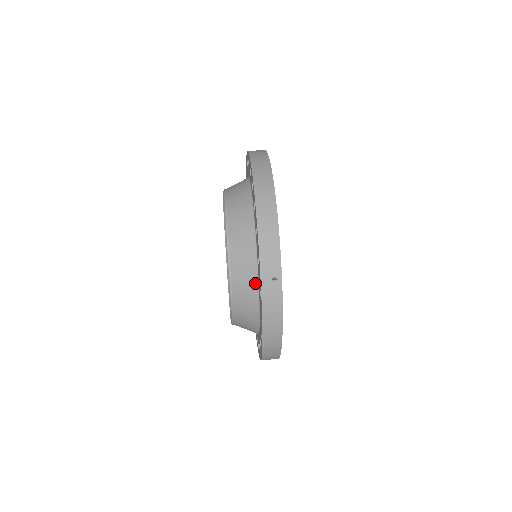
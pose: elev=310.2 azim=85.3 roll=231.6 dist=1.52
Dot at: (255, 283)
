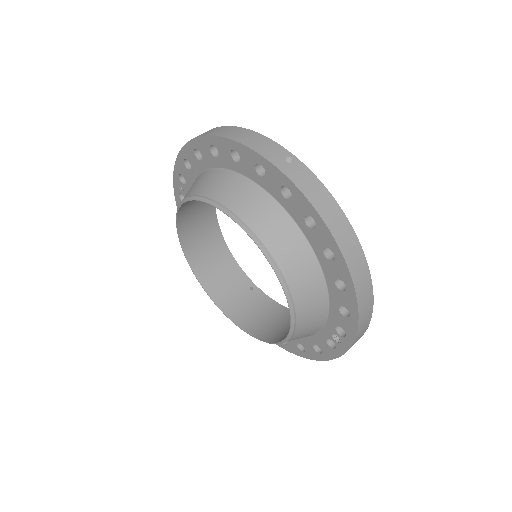
Dot at: (274, 206)
